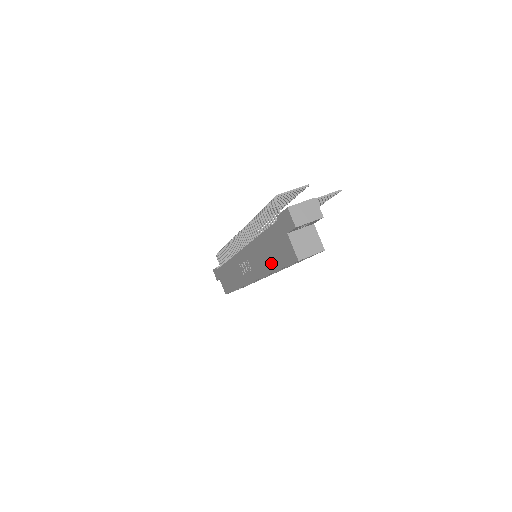
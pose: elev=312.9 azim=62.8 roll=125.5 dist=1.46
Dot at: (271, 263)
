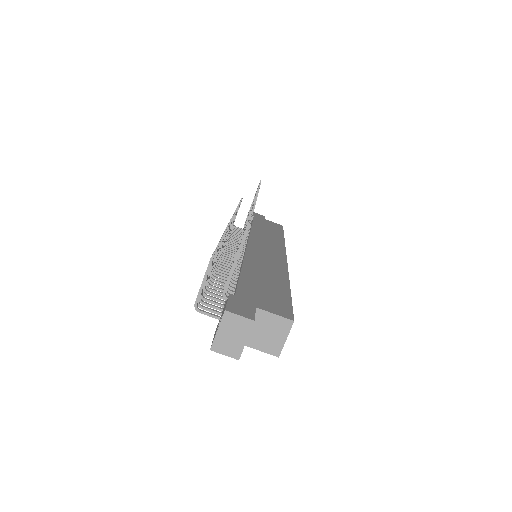
Dot at: occluded
